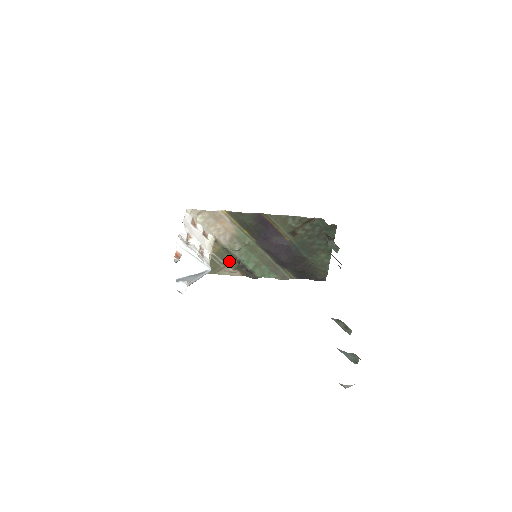
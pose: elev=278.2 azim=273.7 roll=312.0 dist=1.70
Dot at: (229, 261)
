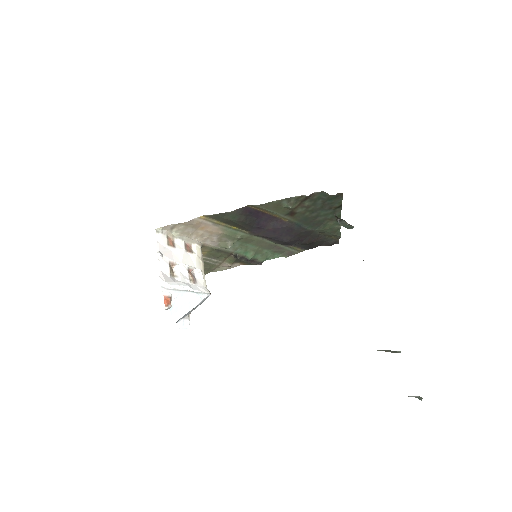
Dot at: (224, 258)
